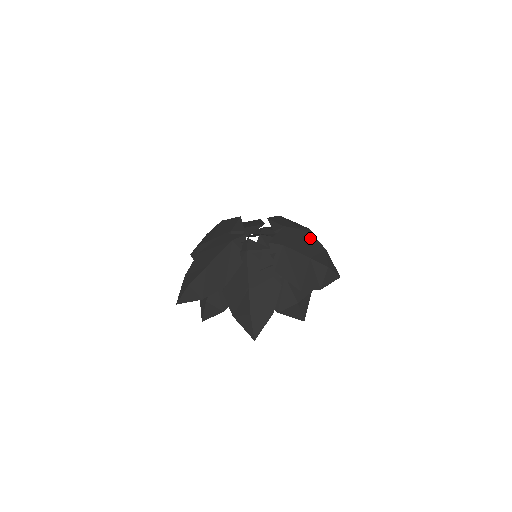
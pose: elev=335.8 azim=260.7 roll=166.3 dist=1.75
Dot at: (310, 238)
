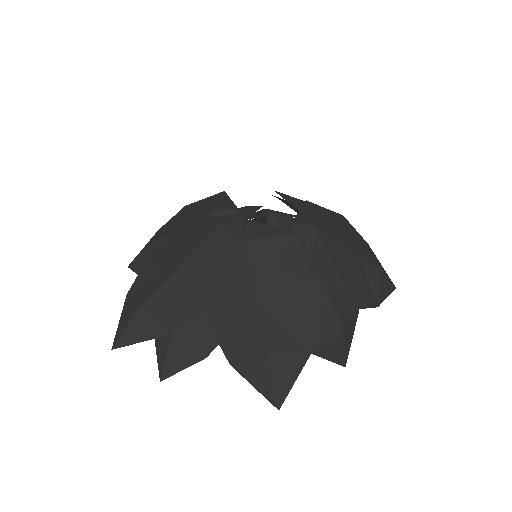
Dot at: (346, 223)
